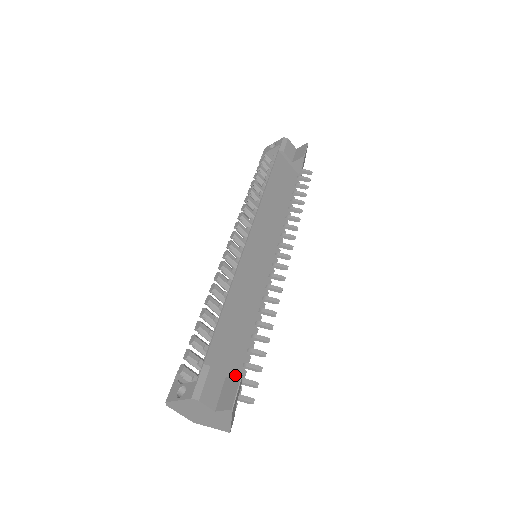
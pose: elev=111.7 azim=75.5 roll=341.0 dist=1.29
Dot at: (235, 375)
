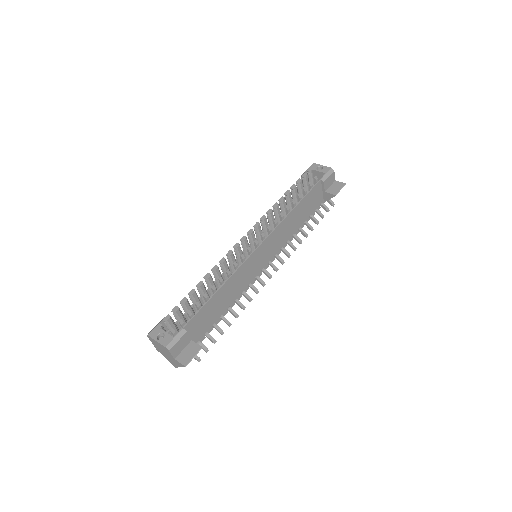
Dot at: (198, 344)
